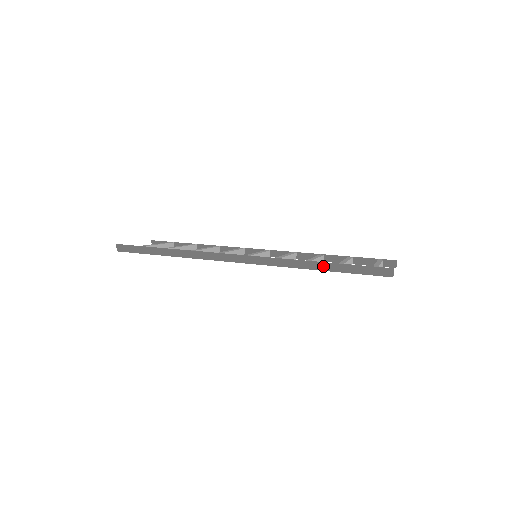
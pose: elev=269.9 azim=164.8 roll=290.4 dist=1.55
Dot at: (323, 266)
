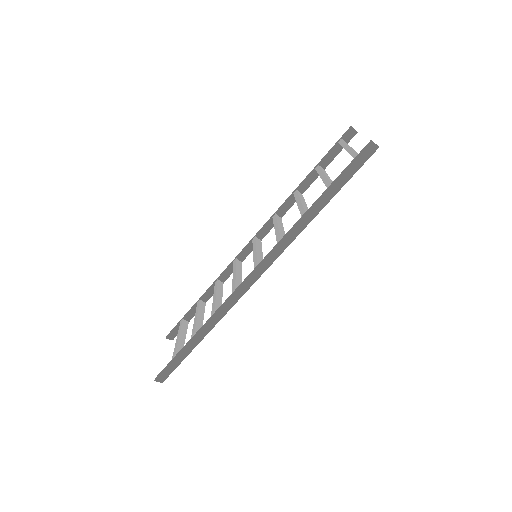
Dot at: (319, 205)
